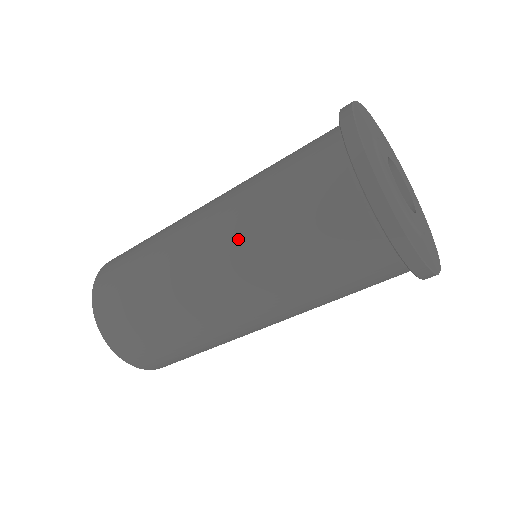
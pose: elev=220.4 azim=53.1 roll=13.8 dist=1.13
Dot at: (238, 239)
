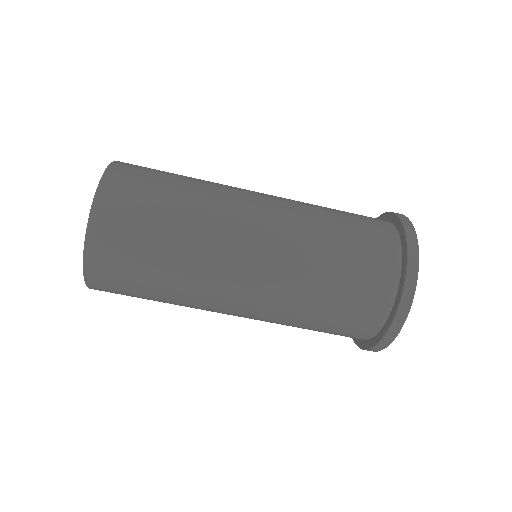
Dot at: (293, 253)
